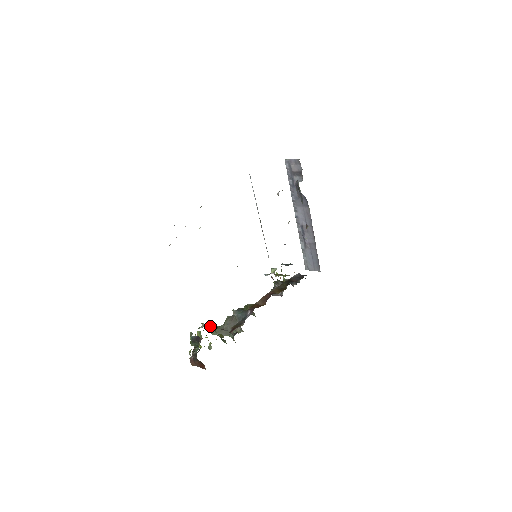
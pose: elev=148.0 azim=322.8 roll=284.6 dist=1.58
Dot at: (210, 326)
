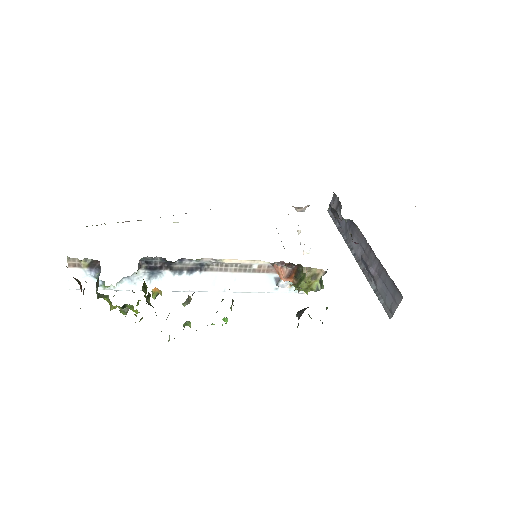
Dot at: occluded
